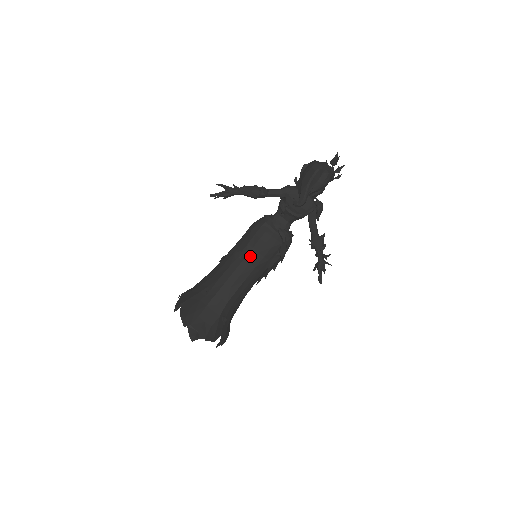
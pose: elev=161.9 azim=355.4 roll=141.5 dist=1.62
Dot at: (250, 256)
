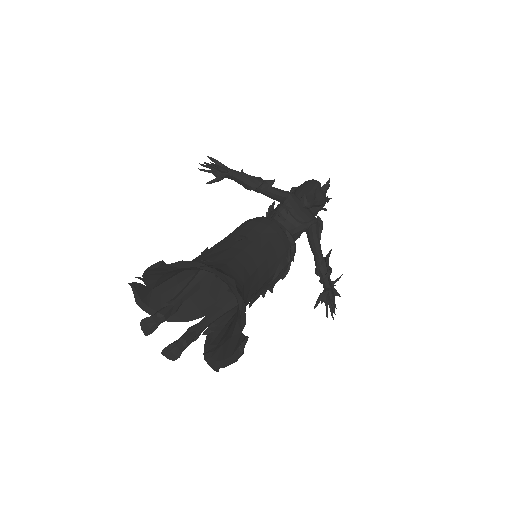
Dot at: (260, 241)
